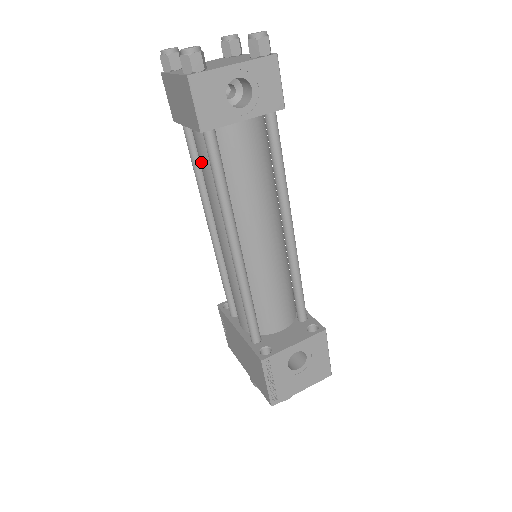
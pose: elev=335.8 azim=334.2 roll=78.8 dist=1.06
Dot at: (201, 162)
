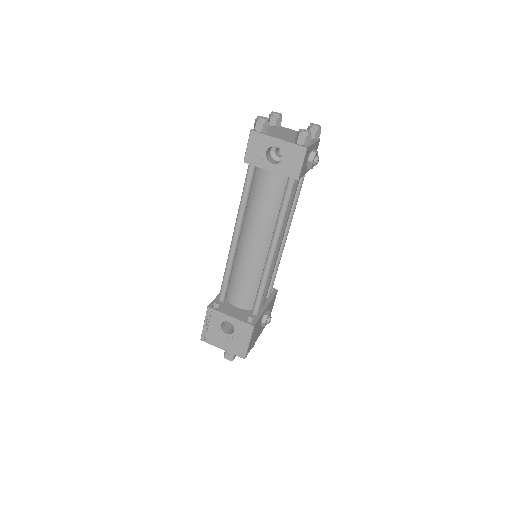
Dot at: occluded
